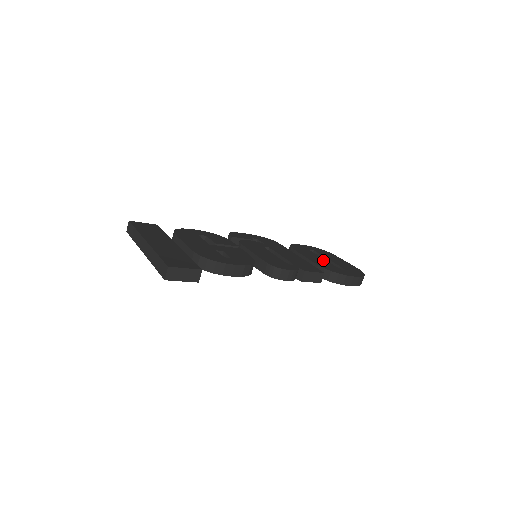
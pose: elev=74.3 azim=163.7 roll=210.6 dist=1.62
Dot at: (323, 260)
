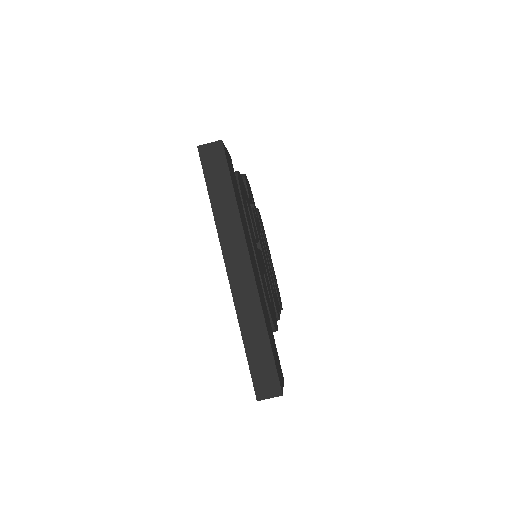
Dot at: occluded
